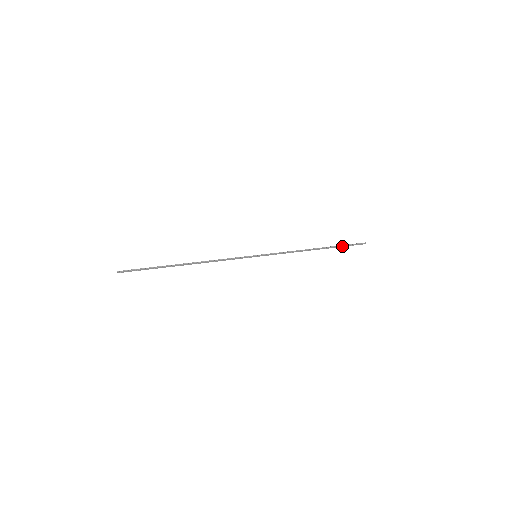
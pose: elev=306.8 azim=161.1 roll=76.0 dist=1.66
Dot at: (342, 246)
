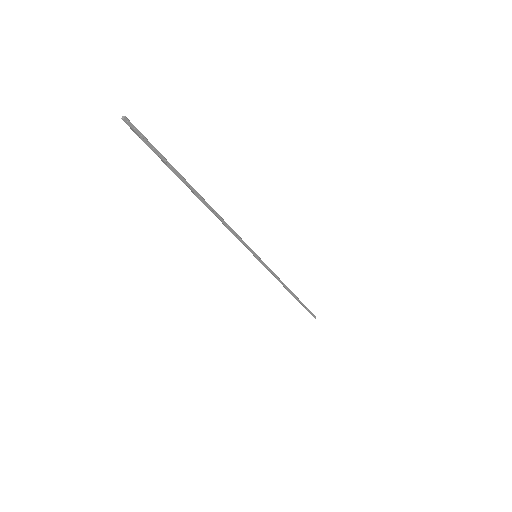
Dot at: (304, 306)
